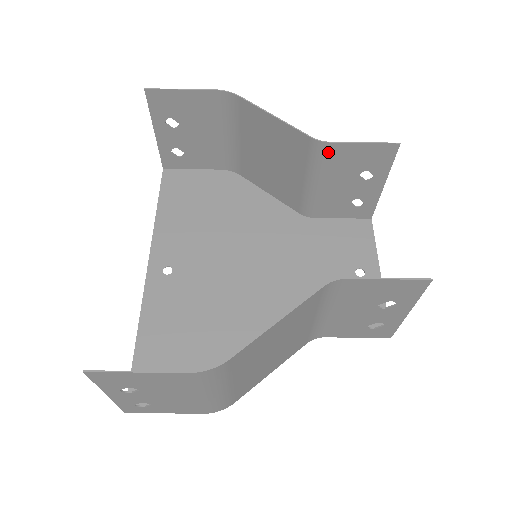
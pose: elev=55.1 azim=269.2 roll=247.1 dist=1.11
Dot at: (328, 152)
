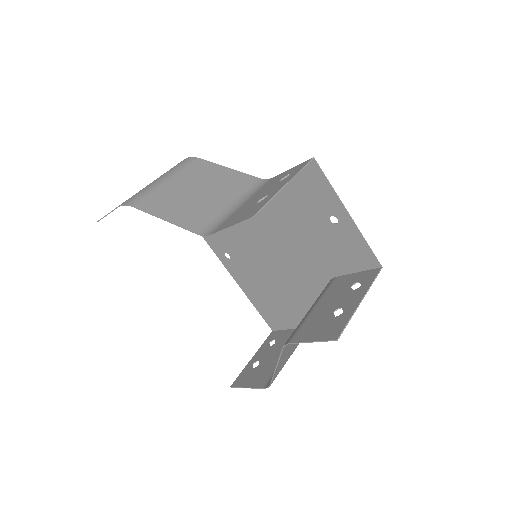
Dot at: occluded
